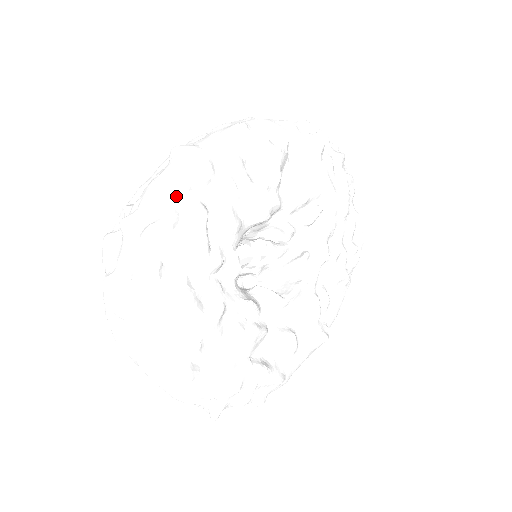
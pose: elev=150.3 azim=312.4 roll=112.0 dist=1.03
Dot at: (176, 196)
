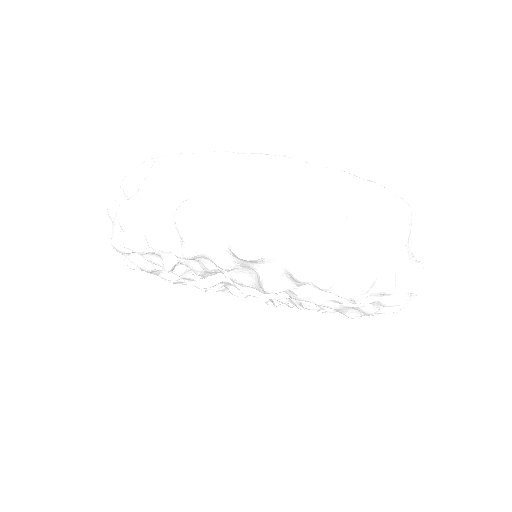
Dot at: occluded
